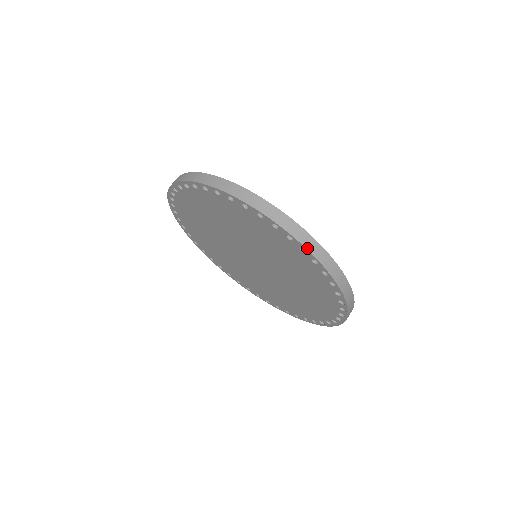
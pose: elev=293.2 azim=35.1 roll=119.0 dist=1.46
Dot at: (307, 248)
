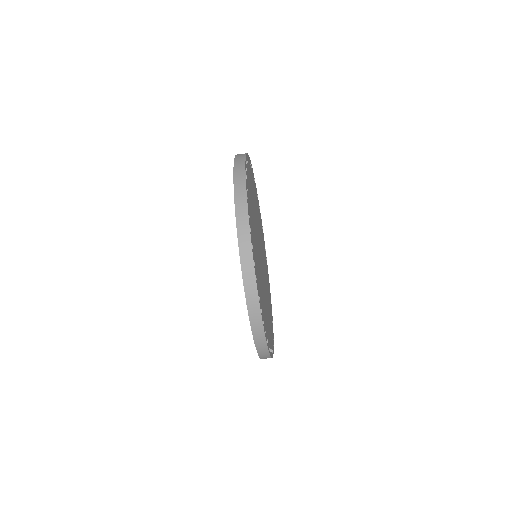
Dot at: occluded
